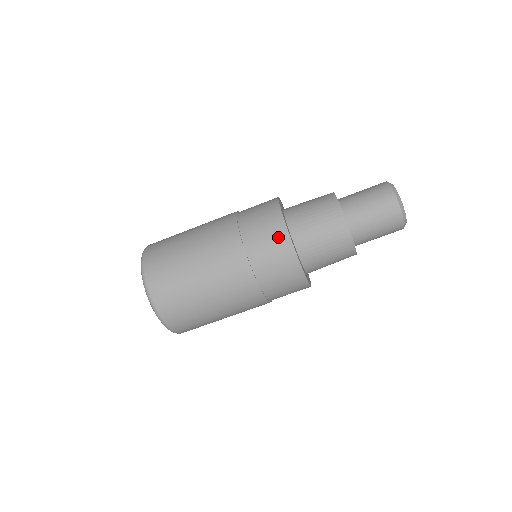
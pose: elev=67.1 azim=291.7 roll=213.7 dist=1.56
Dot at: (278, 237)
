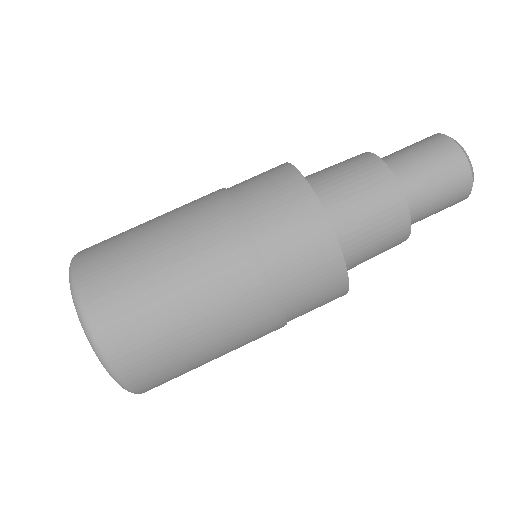
Dot at: (271, 169)
